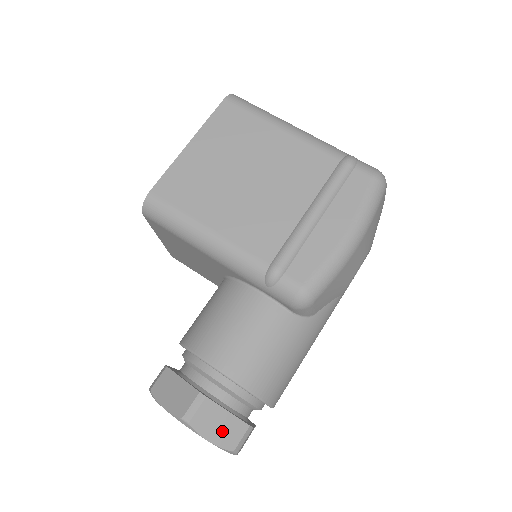
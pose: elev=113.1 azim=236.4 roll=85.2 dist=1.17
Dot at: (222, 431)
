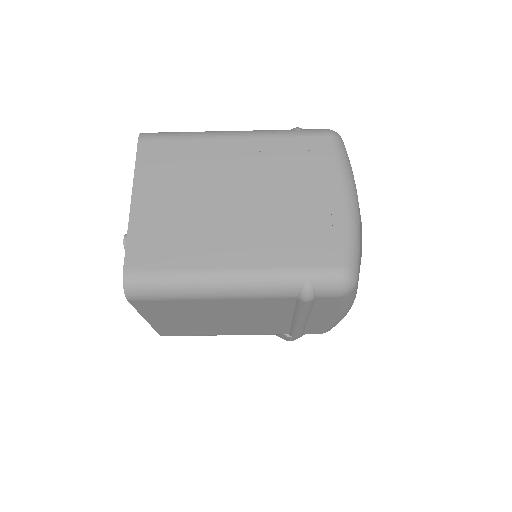
Dot at: occluded
